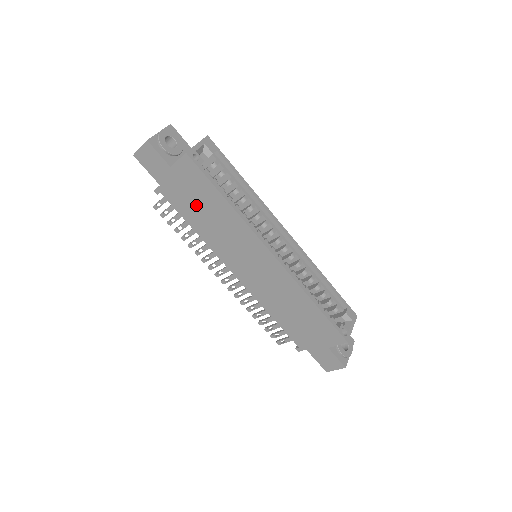
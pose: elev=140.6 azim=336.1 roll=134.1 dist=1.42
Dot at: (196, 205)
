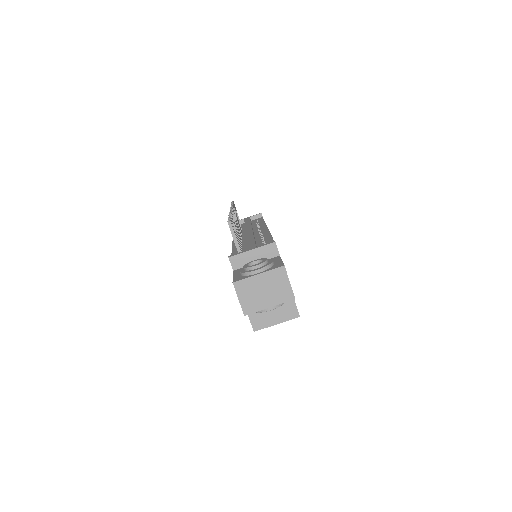
Dot at: occluded
